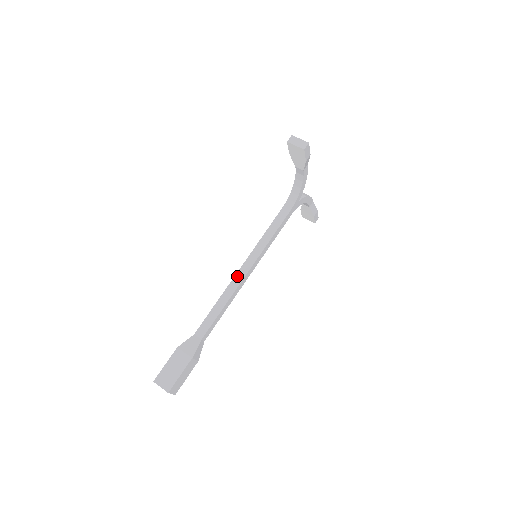
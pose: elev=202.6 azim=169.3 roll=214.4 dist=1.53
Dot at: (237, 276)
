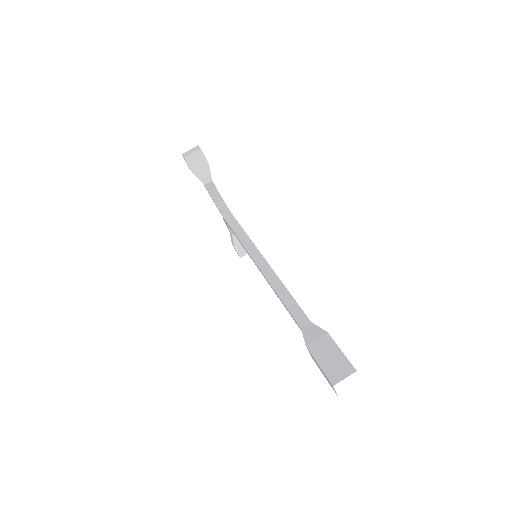
Dot at: (265, 272)
